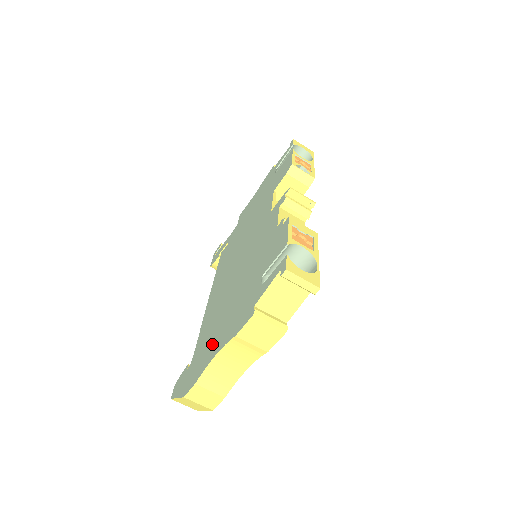
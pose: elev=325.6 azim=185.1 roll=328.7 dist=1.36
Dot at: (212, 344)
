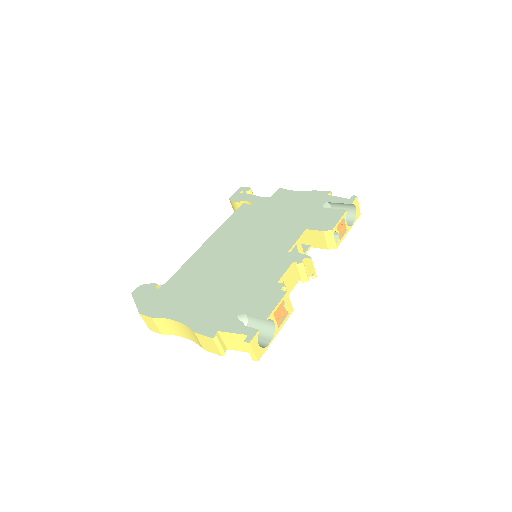
Dot at: (180, 304)
